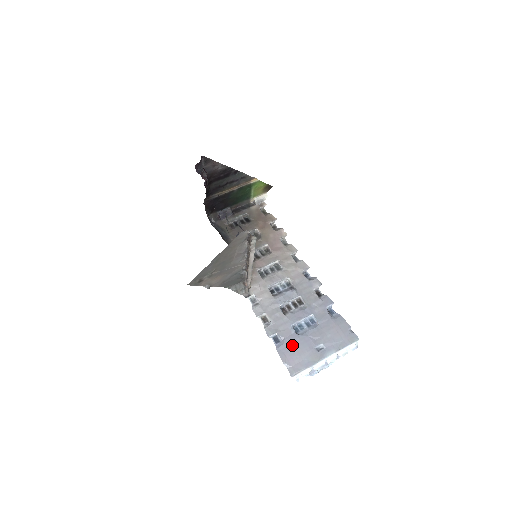
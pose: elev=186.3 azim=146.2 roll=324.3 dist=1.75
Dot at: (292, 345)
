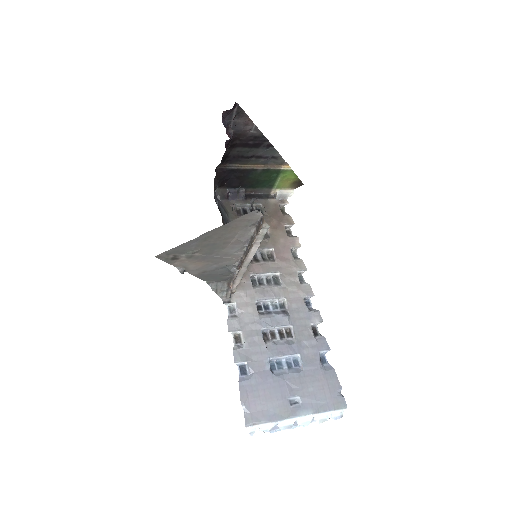
Dot at: (261, 384)
